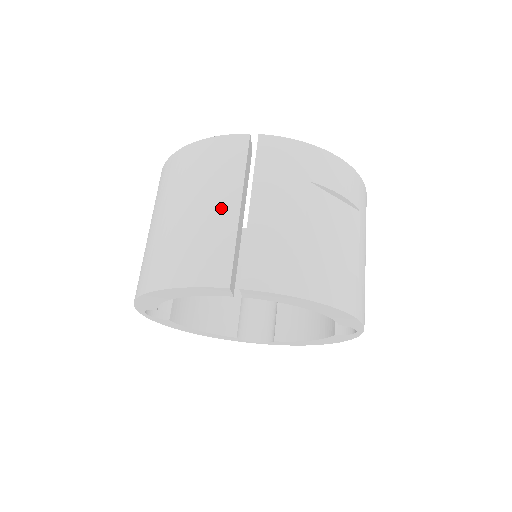
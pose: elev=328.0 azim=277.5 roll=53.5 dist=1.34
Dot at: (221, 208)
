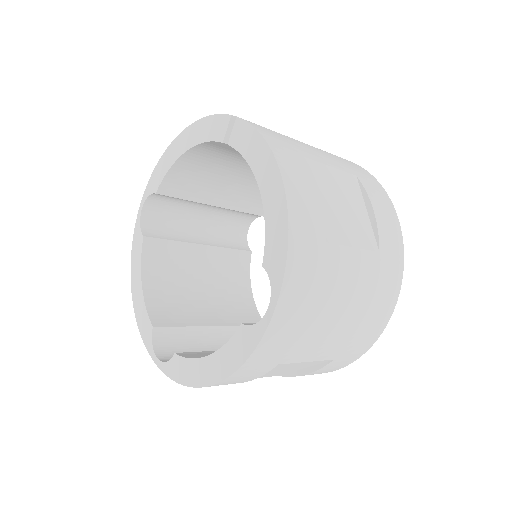
Dot at: occluded
